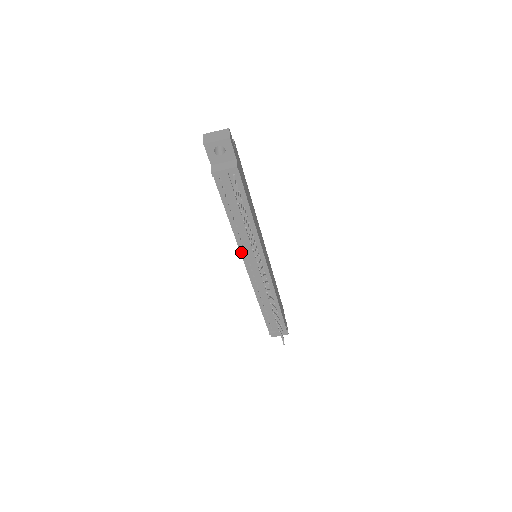
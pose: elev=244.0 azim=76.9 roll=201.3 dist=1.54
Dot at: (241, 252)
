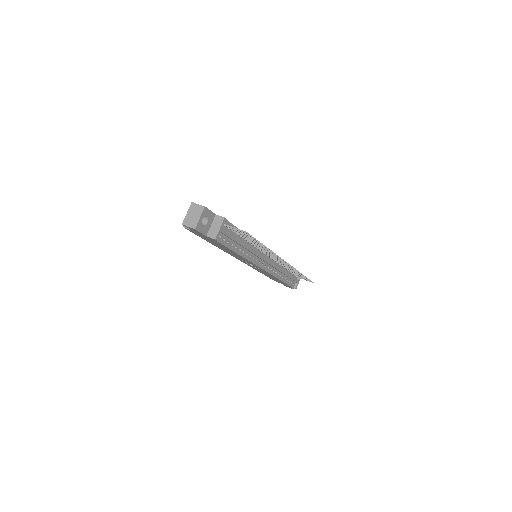
Dot at: (254, 264)
